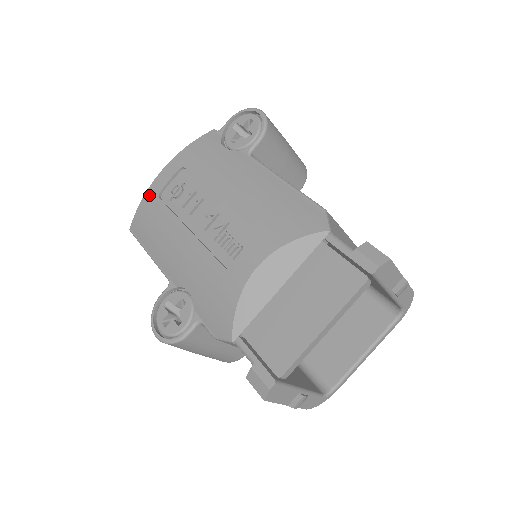
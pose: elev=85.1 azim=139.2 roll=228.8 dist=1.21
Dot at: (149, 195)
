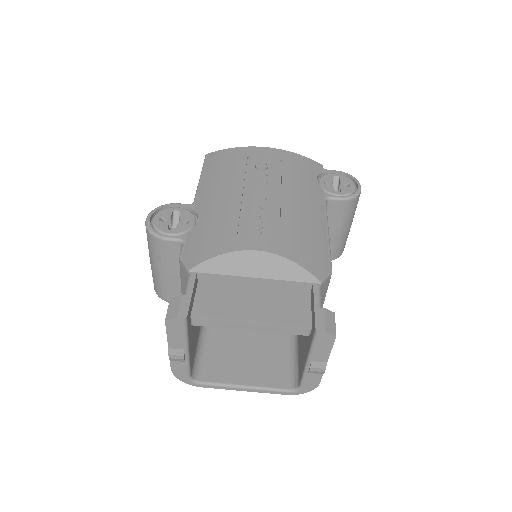
Dot at: (243, 150)
